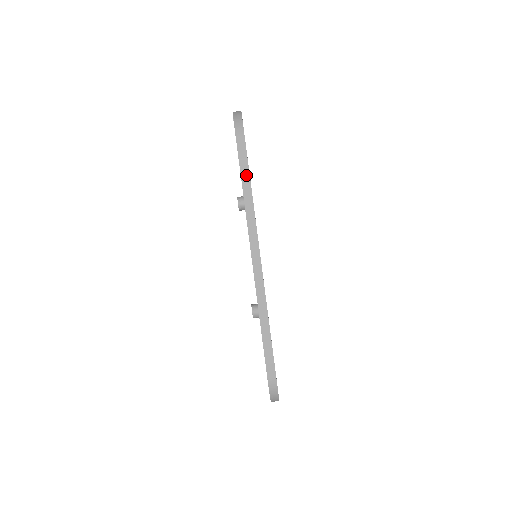
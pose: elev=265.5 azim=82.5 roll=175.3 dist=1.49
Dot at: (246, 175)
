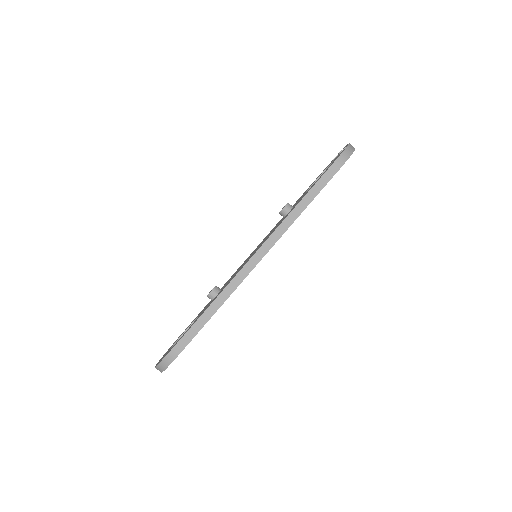
Dot at: (313, 195)
